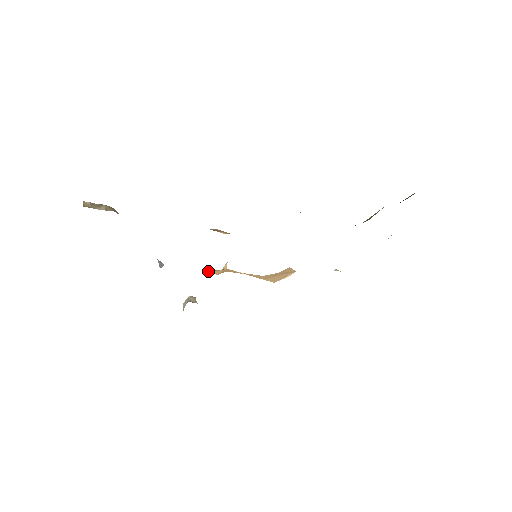
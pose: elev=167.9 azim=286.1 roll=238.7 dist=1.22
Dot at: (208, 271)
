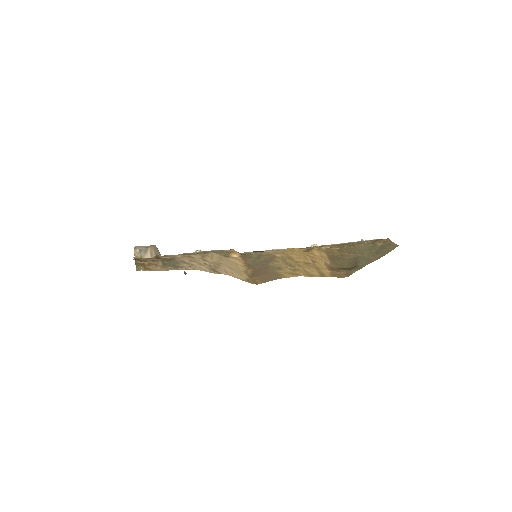
Dot at: occluded
